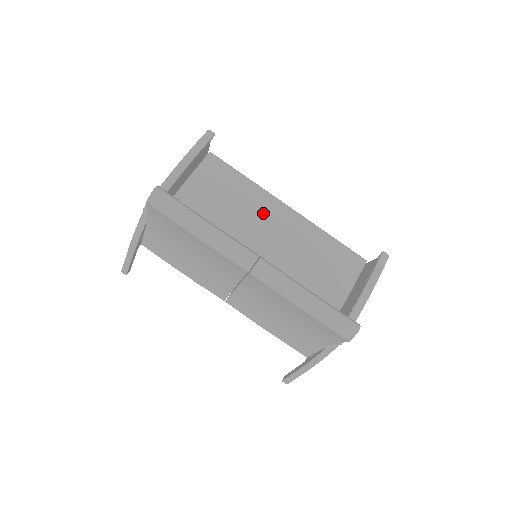
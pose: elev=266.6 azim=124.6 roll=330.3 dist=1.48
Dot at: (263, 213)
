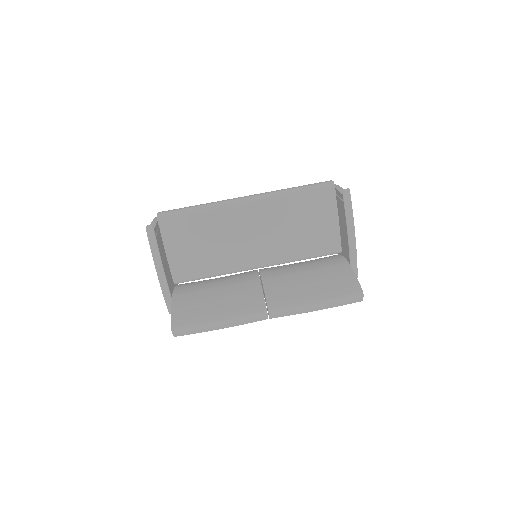
Dot at: (234, 225)
